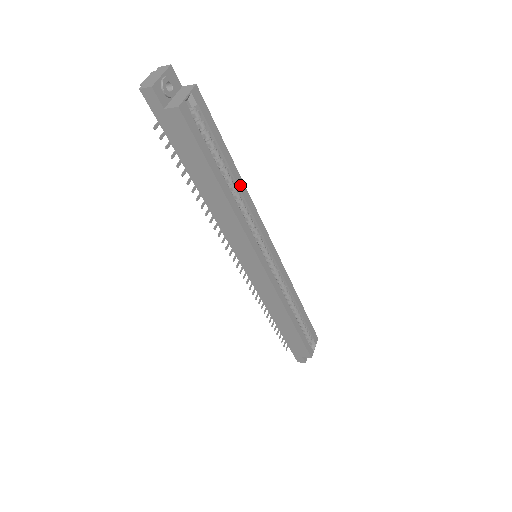
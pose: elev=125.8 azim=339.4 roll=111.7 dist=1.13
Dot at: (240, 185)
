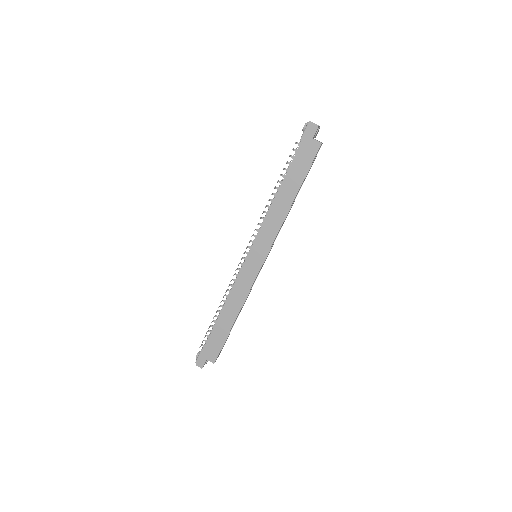
Dot at: occluded
